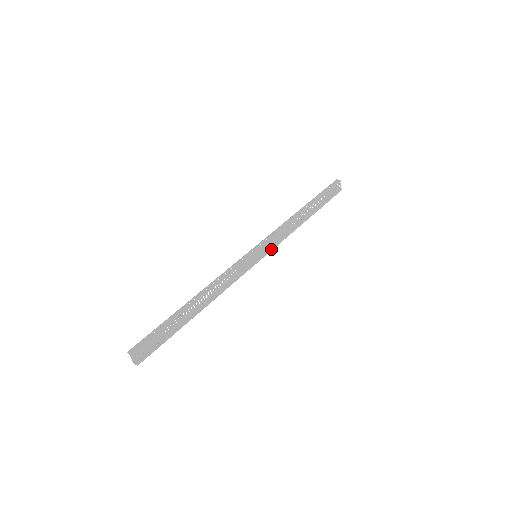
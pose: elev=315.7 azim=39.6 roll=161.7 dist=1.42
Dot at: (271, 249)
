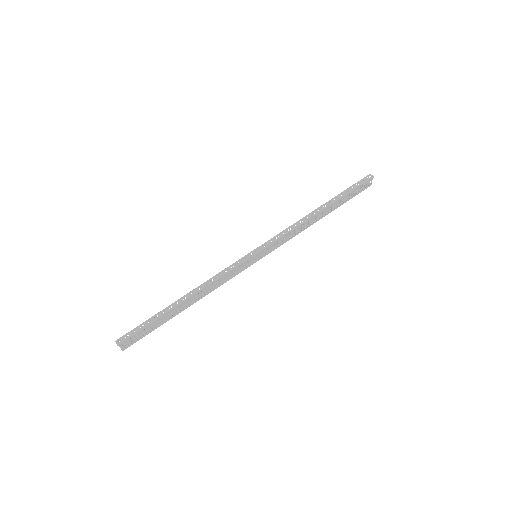
Dot at: (273, 249)
